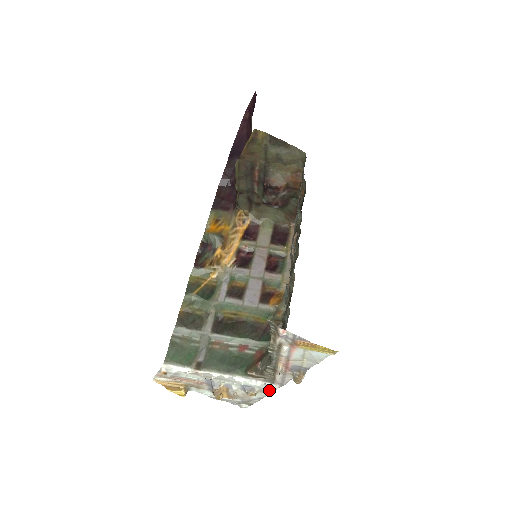
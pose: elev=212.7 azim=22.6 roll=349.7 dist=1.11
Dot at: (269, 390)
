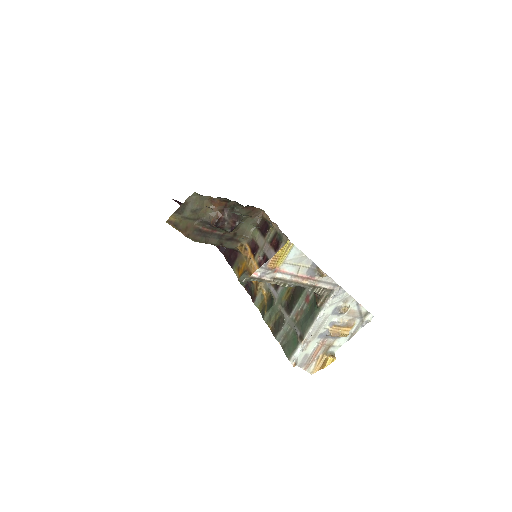
Dot at: (344, 296)
